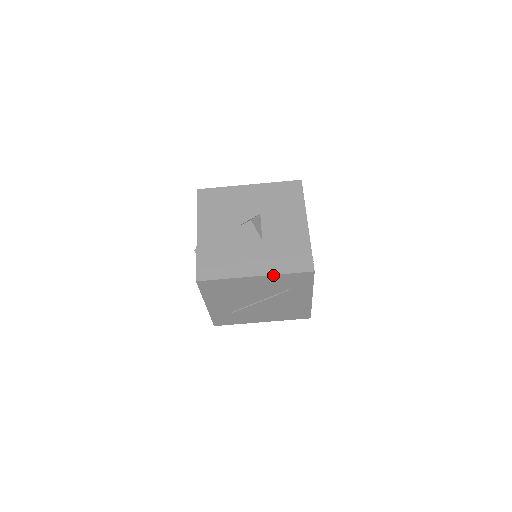
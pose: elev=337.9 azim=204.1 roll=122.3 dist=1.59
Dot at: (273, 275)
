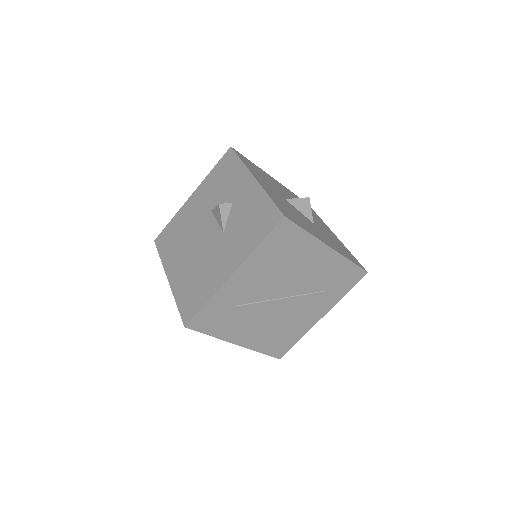
Dot at: (342, 256)
